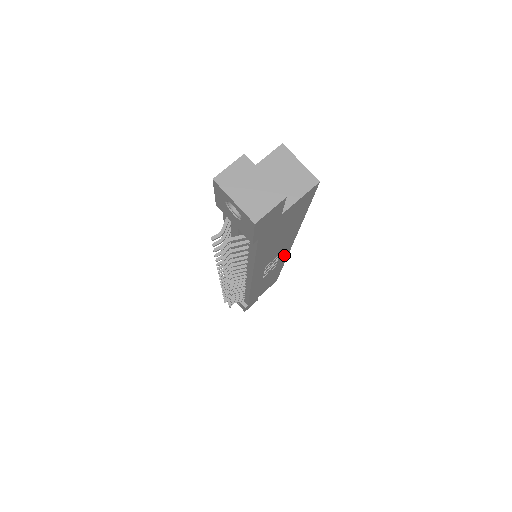
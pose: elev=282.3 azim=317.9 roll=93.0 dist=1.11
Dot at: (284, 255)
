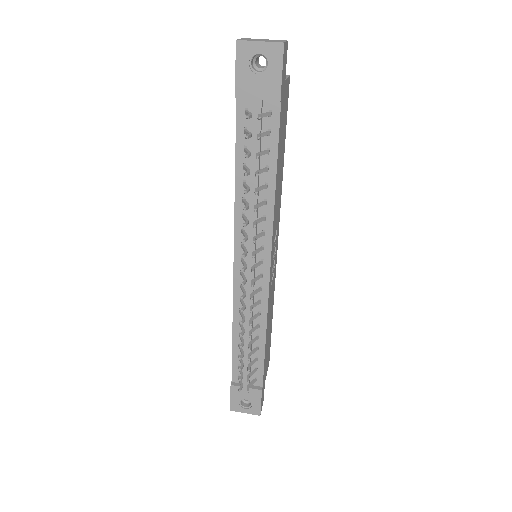
Dot at: (276, 252)
